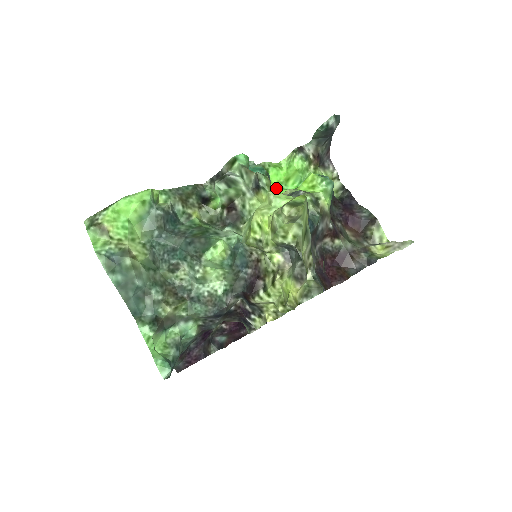
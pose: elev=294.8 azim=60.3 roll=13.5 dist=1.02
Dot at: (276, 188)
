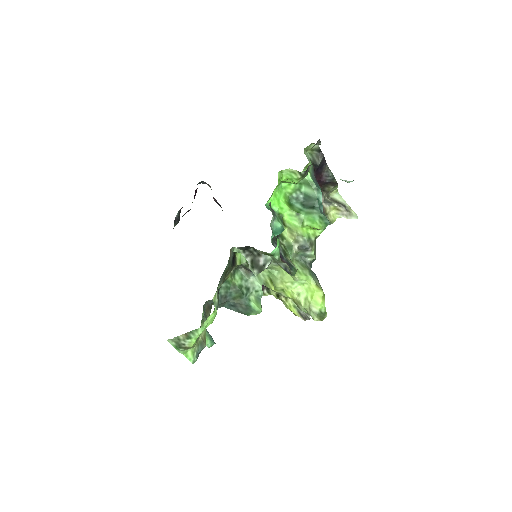
Dot at: (276, 200)
